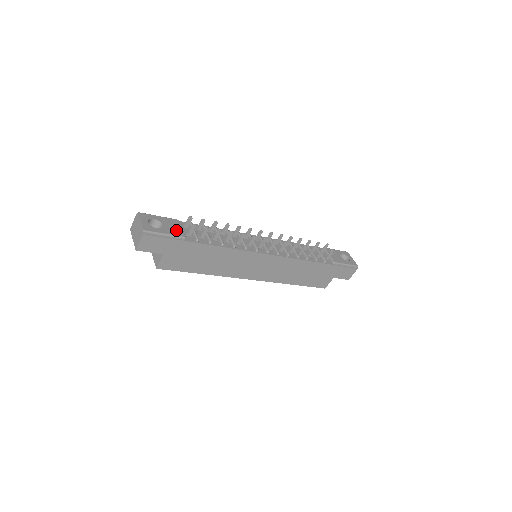
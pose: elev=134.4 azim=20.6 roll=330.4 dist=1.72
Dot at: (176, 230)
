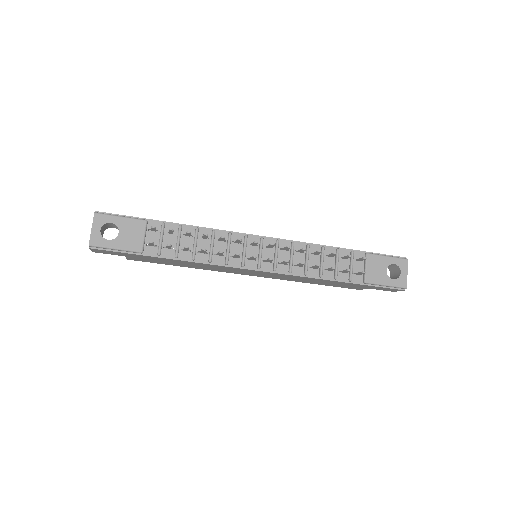
Dot at: (134, 240)
